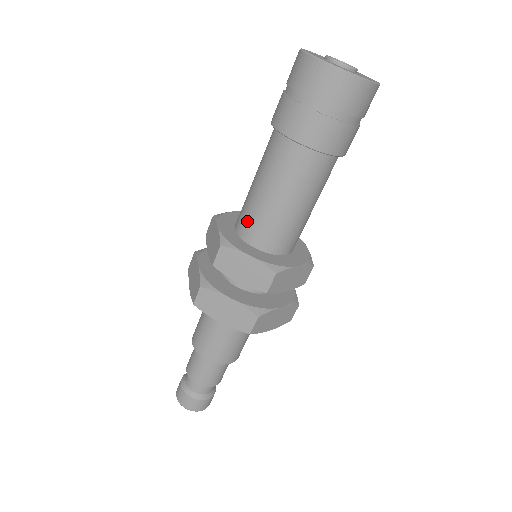
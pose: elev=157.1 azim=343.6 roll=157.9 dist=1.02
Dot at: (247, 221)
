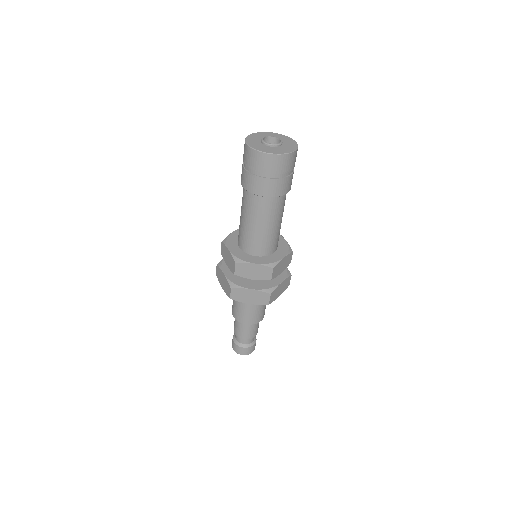
Dot at: occluded
